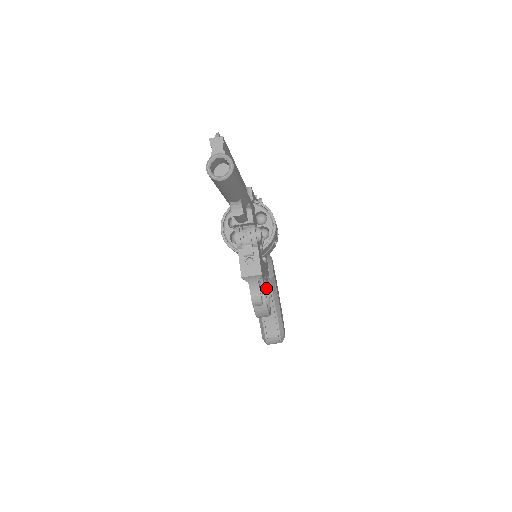
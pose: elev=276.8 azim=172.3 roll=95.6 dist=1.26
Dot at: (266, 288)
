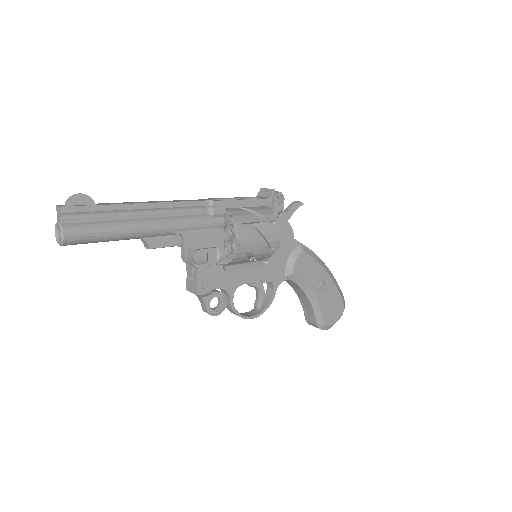
Dot at: (273, 286)
